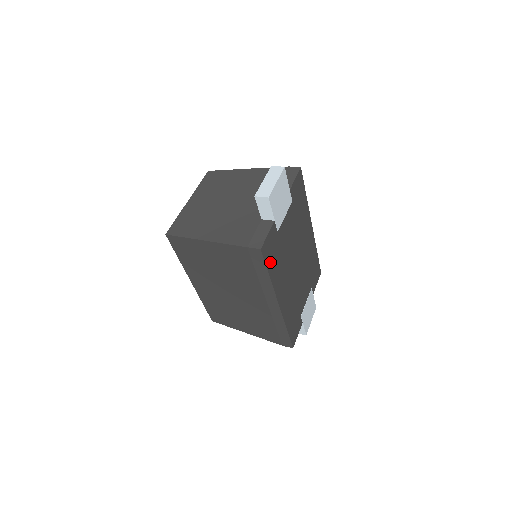
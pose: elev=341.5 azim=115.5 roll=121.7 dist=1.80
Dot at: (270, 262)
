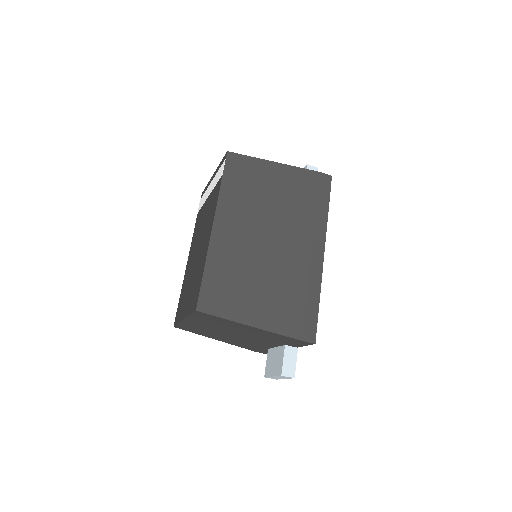
Dot at: occluded
